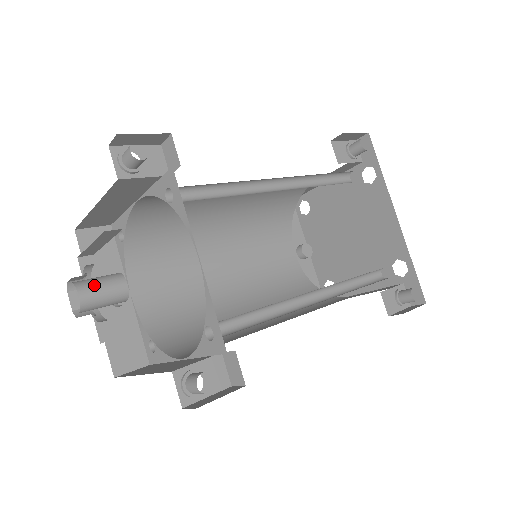
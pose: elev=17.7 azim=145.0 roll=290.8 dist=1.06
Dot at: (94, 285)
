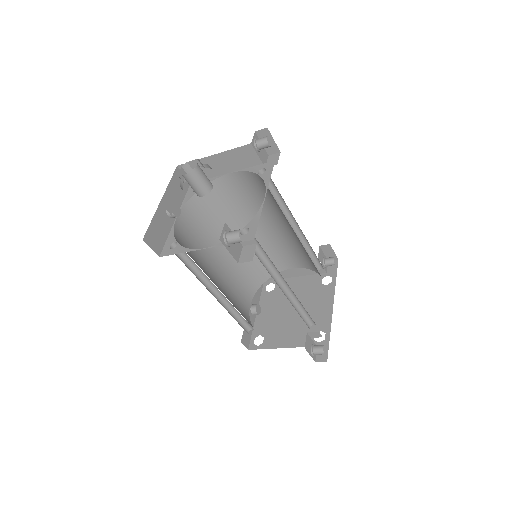
Dot at: occluded
